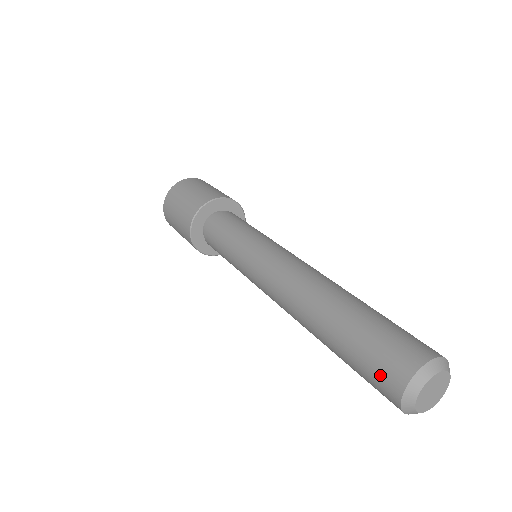
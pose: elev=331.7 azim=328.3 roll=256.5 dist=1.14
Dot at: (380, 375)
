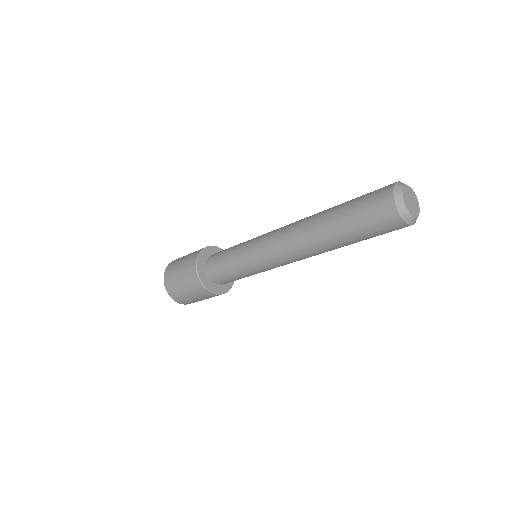
Dot at: (377, 190)
